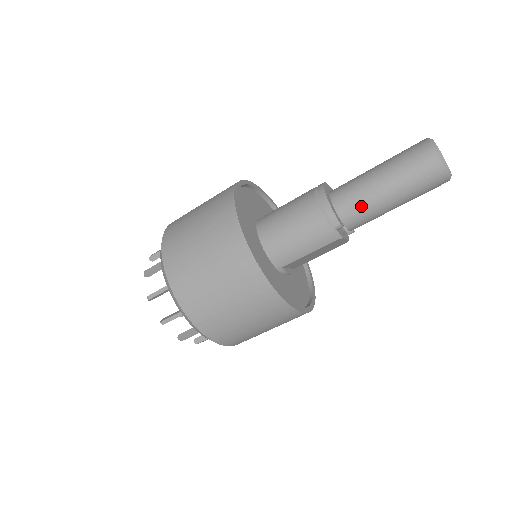
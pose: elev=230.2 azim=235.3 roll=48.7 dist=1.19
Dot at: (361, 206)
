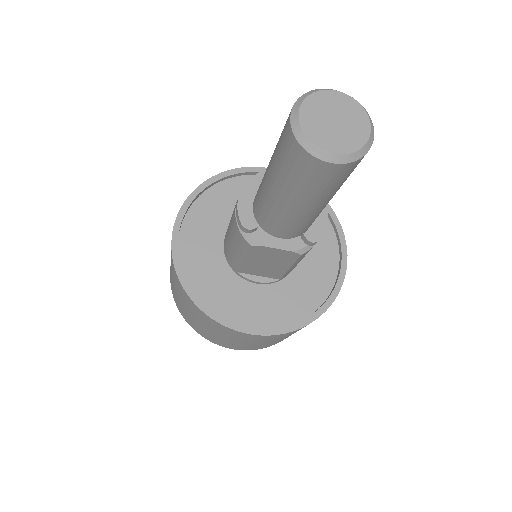
Dot at: (261, 202)
